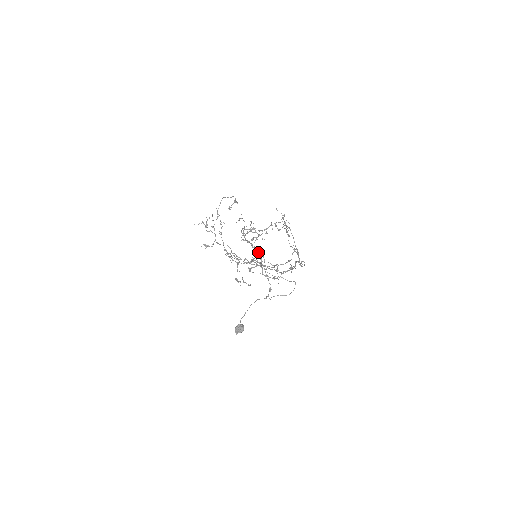
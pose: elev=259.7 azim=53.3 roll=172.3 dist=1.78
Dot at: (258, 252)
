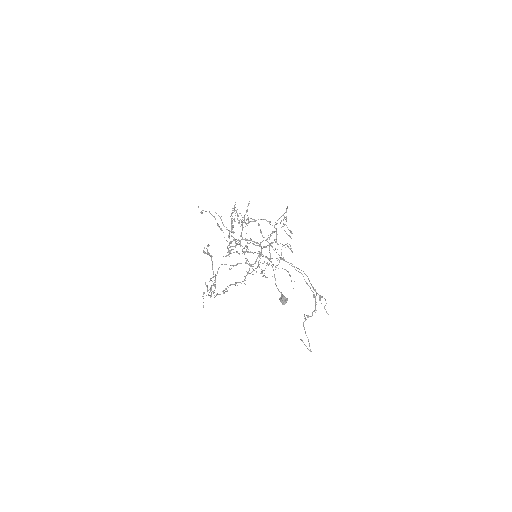
Dot at: (250, 240)
